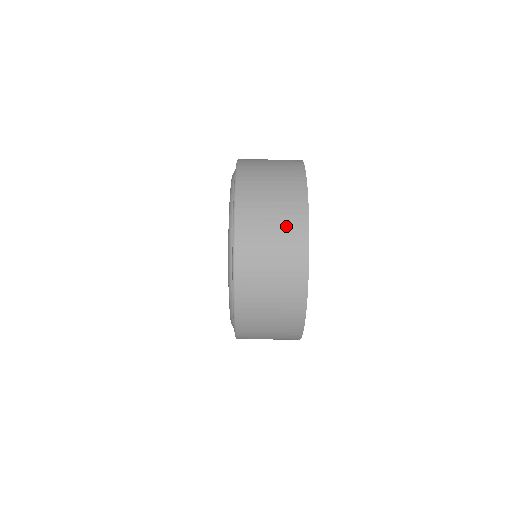
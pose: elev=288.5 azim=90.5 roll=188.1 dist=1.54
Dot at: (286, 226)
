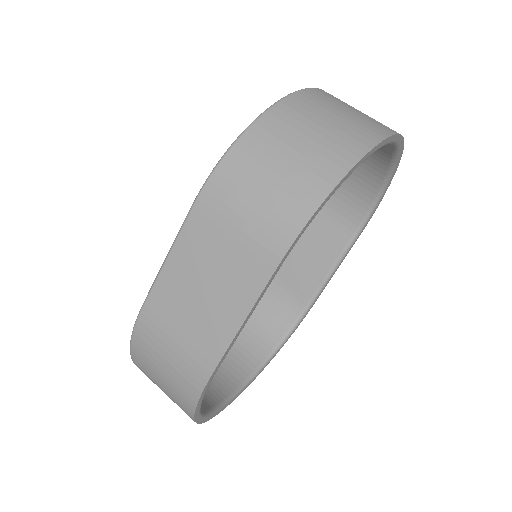
Dot at: occluded
